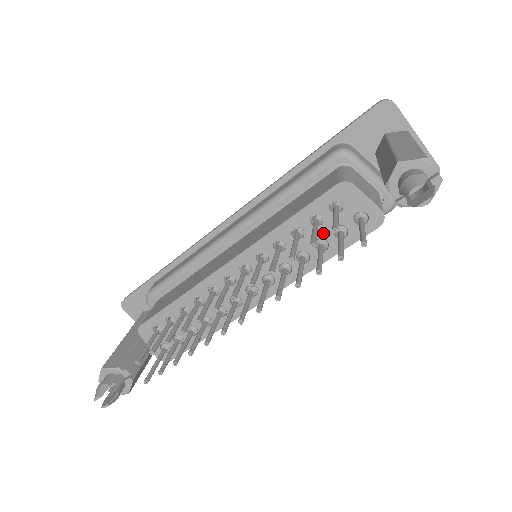
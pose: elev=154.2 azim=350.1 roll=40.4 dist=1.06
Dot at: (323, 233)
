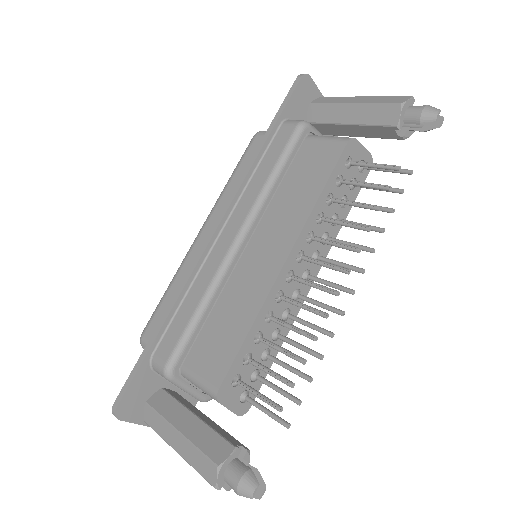
Dot at: (344, 191)
